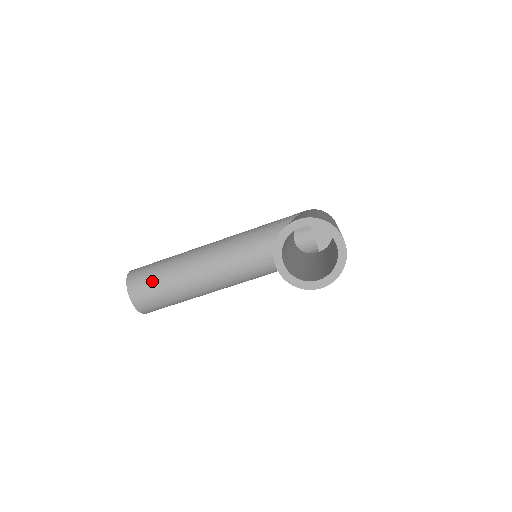
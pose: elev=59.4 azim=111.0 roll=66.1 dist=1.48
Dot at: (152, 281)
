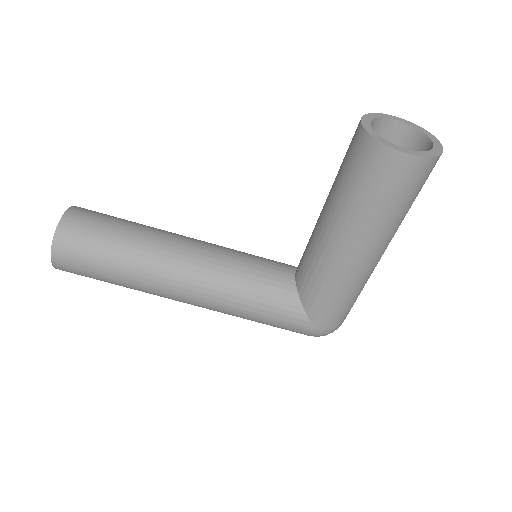
Dot at: (109, 217)
